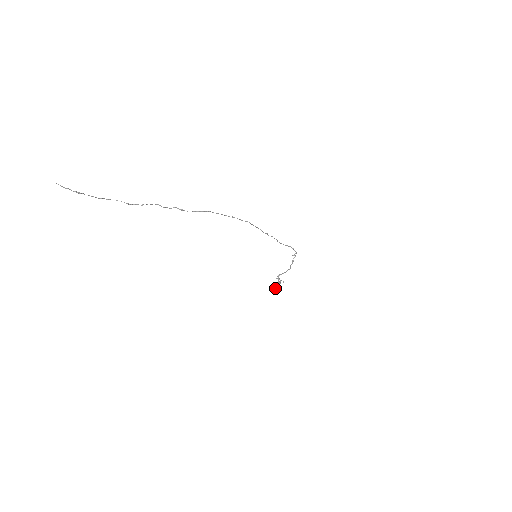
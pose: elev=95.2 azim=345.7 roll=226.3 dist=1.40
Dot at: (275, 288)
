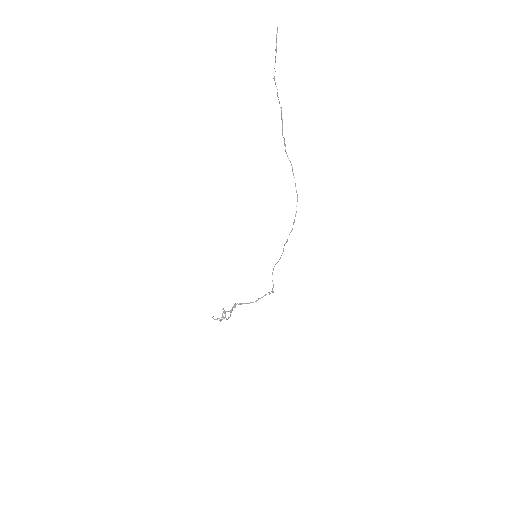
Dot at: occluded
